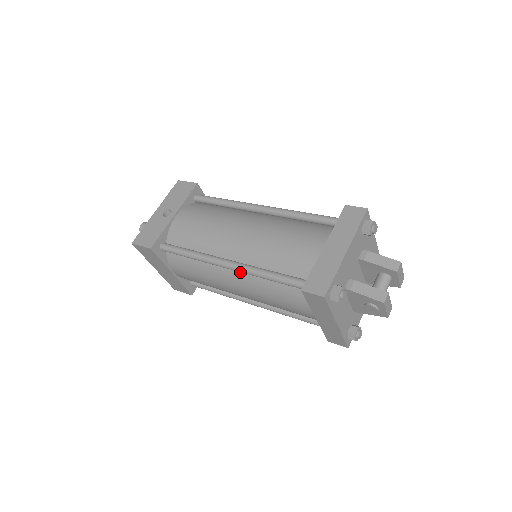
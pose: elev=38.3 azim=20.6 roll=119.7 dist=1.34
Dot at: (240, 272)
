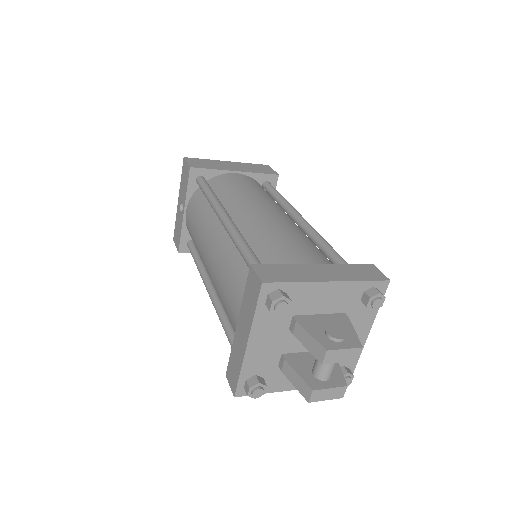
Dot at: occluded
